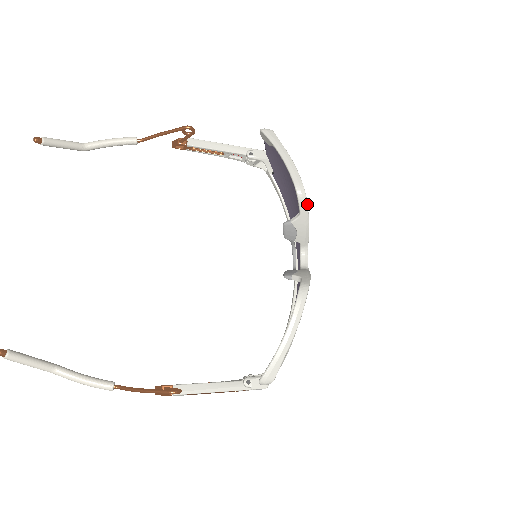
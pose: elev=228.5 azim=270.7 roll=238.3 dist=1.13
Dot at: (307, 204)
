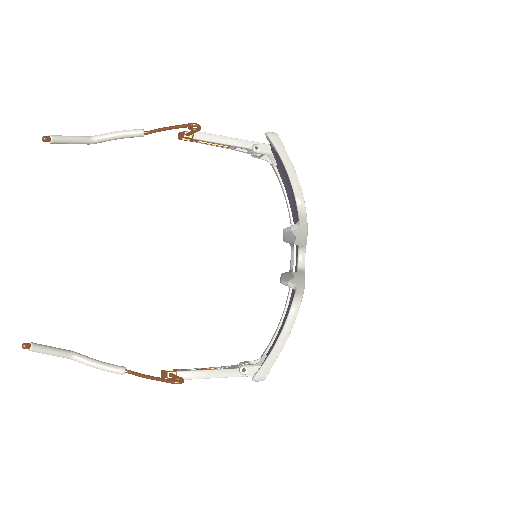
Dot at: (306, 216)
